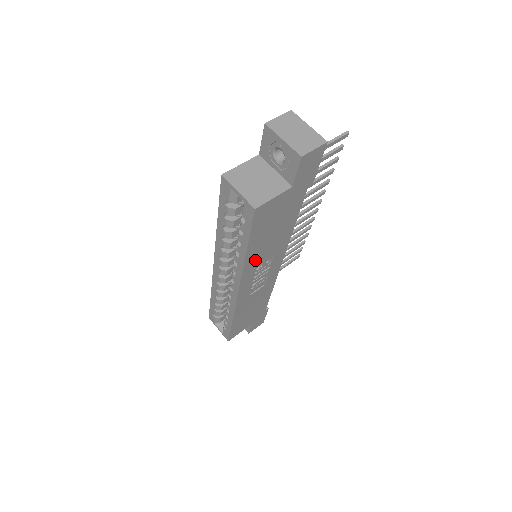
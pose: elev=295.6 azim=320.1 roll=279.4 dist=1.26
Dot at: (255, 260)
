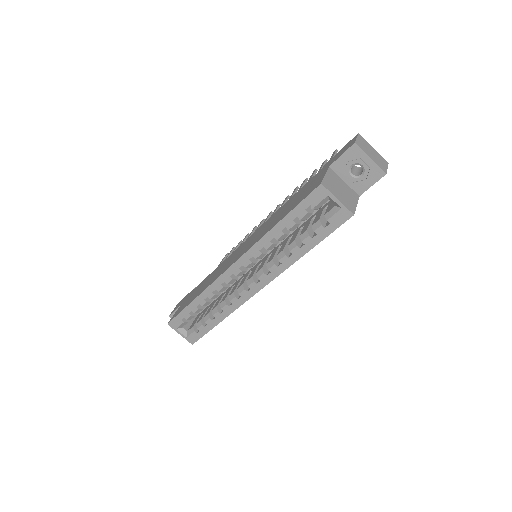
Dot at: occluded
